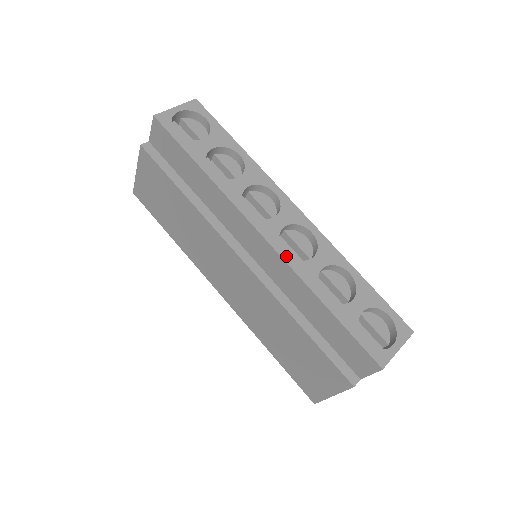
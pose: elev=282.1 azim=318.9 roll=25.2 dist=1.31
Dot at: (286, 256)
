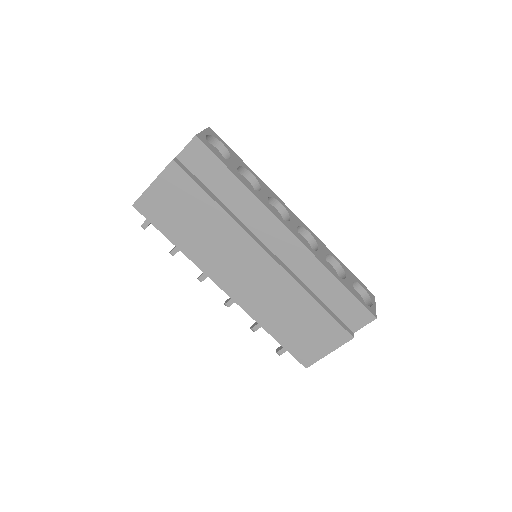
Dot at: (308, 247)
